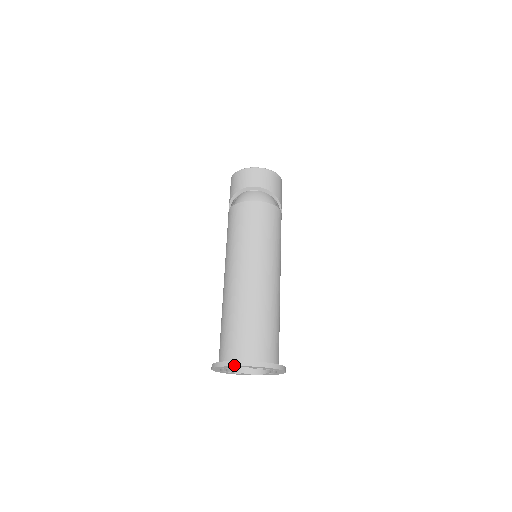
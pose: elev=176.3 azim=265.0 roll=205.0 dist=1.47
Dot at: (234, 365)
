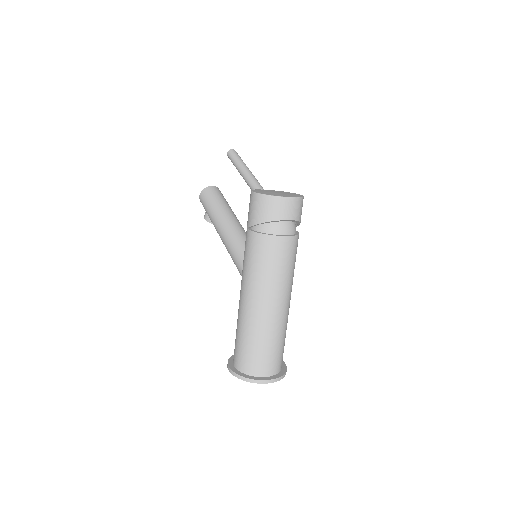
Dot at: (264, 383)
